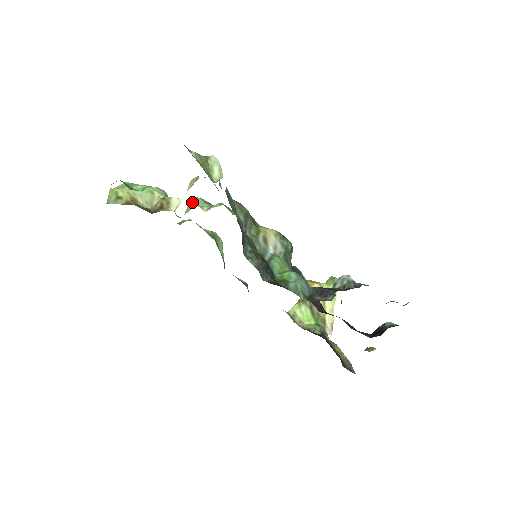
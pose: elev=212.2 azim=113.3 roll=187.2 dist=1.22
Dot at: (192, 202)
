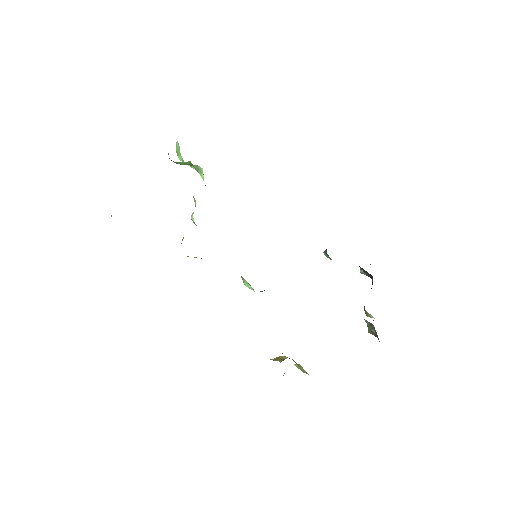
Dot at: occluded
